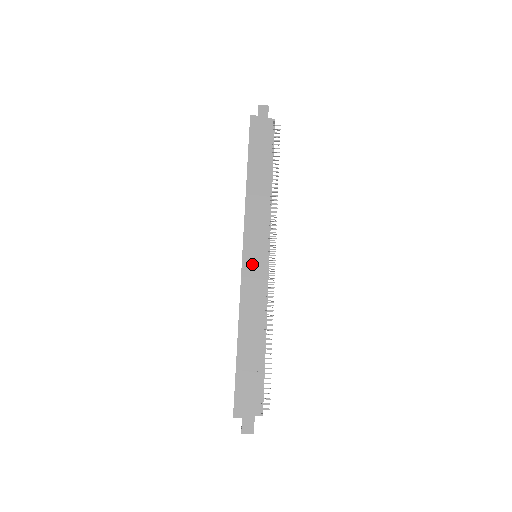
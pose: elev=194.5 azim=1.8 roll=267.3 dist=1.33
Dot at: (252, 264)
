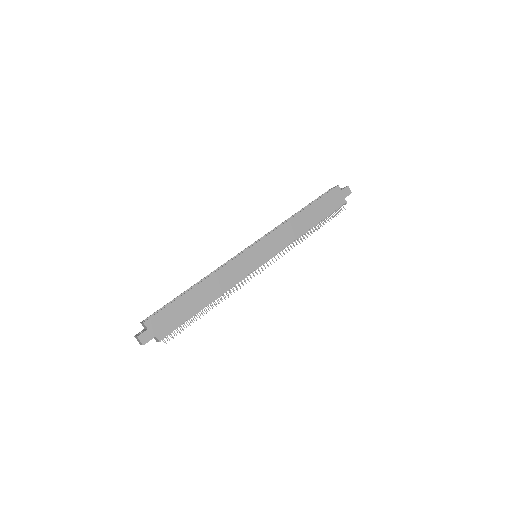
Dot at: (251, 257)
